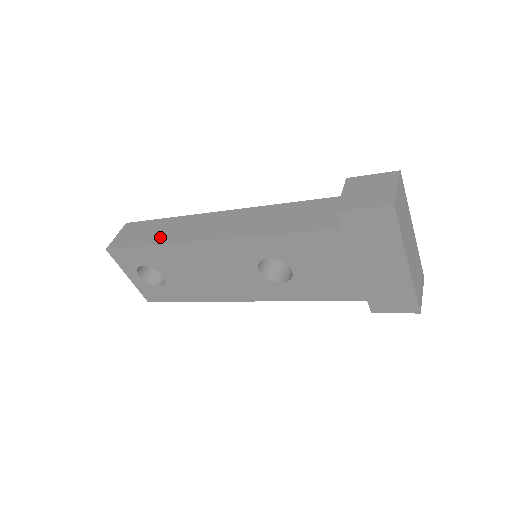
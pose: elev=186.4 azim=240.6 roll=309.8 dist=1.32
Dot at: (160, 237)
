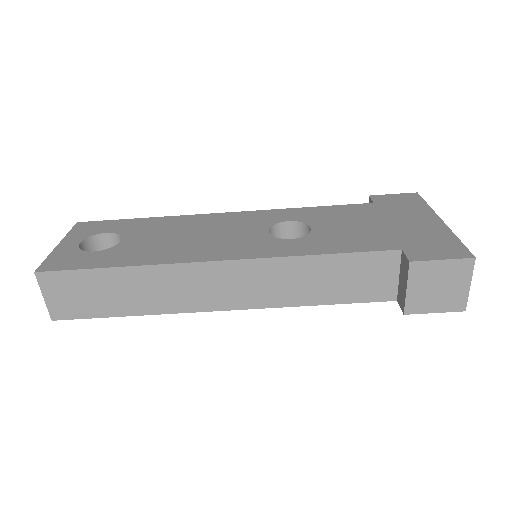
Dot at: occluded
